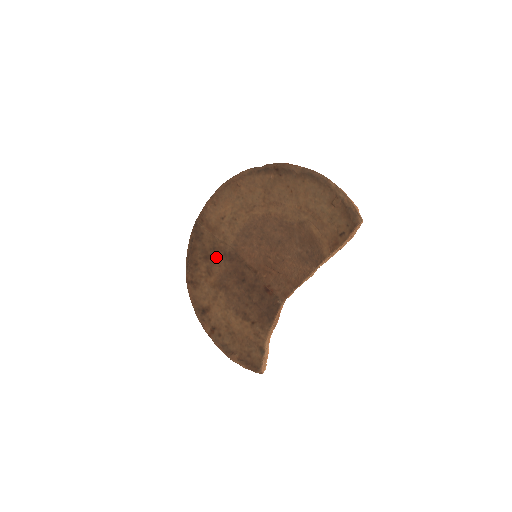
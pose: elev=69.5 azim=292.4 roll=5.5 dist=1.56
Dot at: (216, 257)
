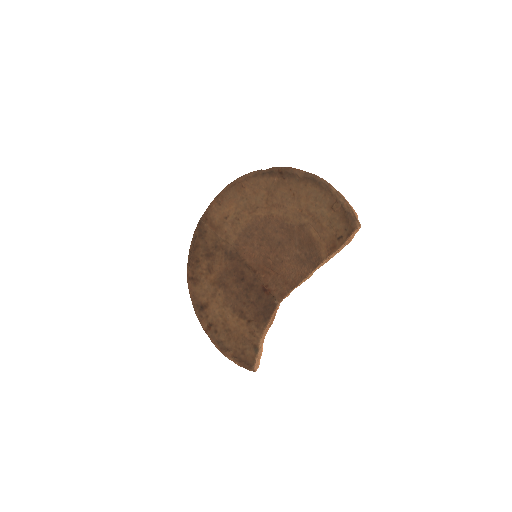
Dot at: (217, 255)
